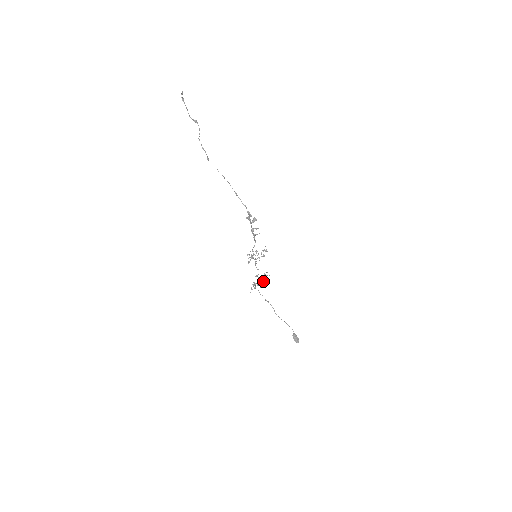
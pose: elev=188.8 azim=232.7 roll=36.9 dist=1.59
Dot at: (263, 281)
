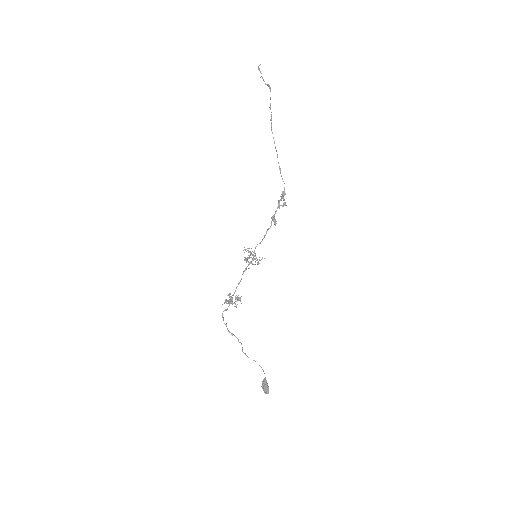
Dot at: occluded
